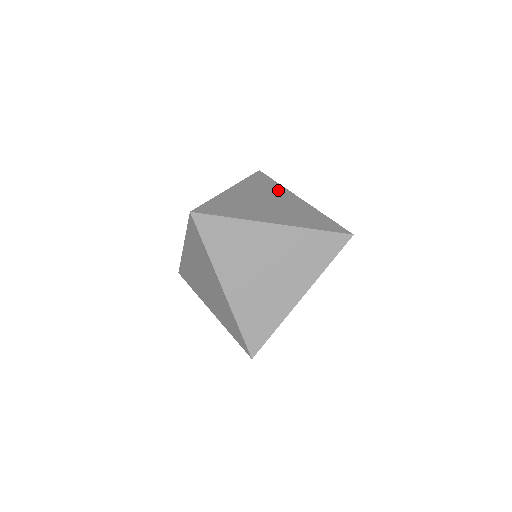
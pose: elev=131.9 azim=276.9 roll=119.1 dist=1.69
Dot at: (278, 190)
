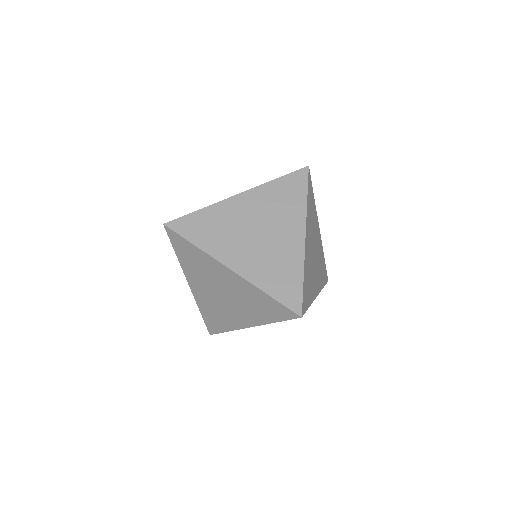
Dot at: occluded
